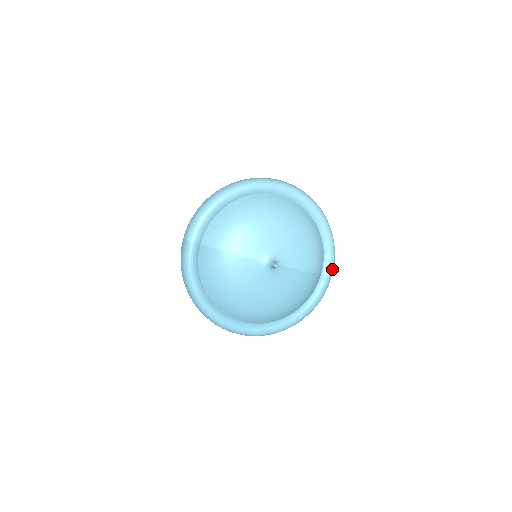
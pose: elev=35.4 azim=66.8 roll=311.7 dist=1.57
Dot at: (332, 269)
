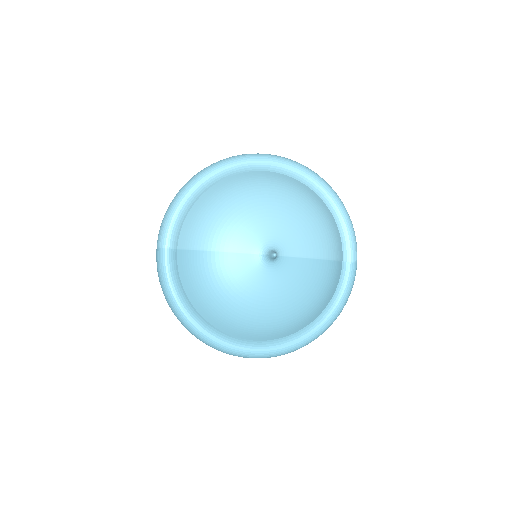
Dot at: (355, 253)
